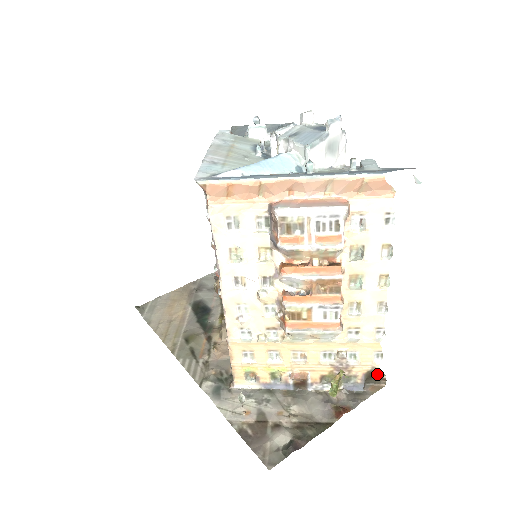
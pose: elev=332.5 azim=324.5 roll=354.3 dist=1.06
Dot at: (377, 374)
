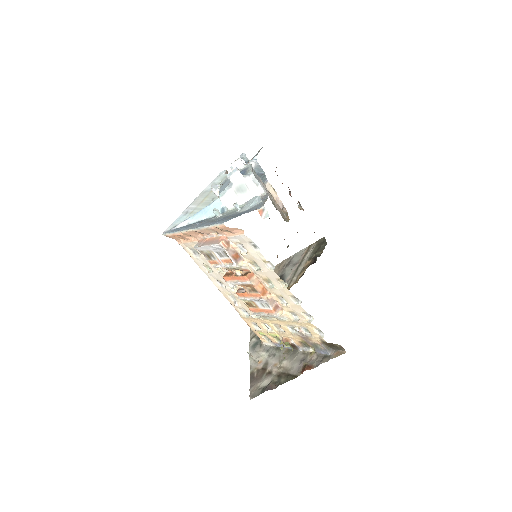
Dot at: occluded
